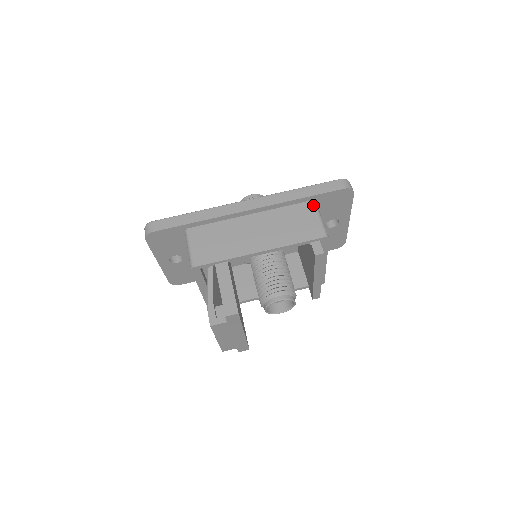
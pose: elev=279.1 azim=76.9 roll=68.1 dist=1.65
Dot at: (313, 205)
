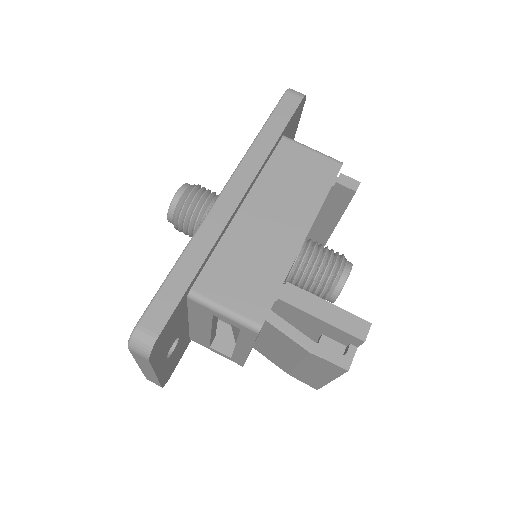
Dot at: (290, 141)
